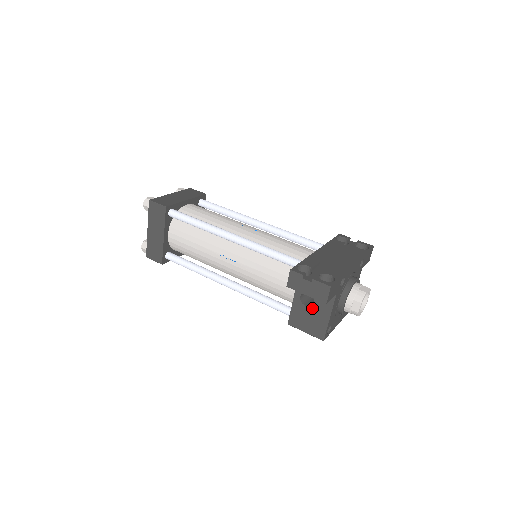
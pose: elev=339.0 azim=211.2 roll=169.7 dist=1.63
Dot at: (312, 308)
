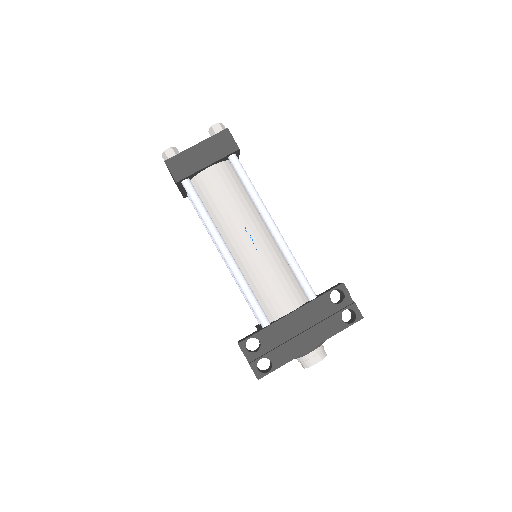
Dot at: occluded
